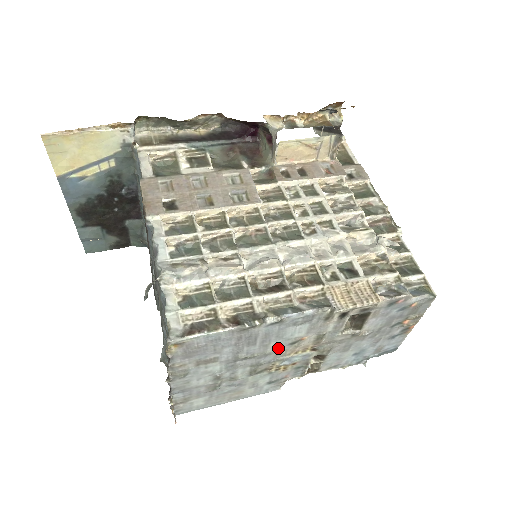
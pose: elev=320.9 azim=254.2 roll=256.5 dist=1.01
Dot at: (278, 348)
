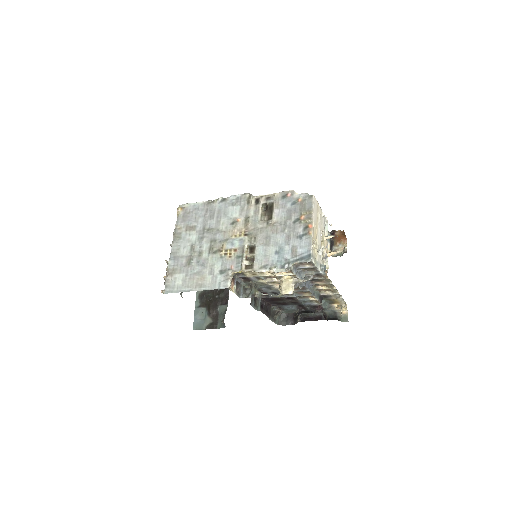
Dot at: (225, 227)
